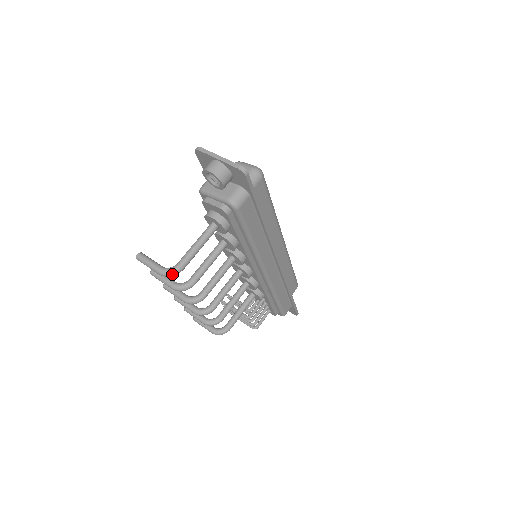
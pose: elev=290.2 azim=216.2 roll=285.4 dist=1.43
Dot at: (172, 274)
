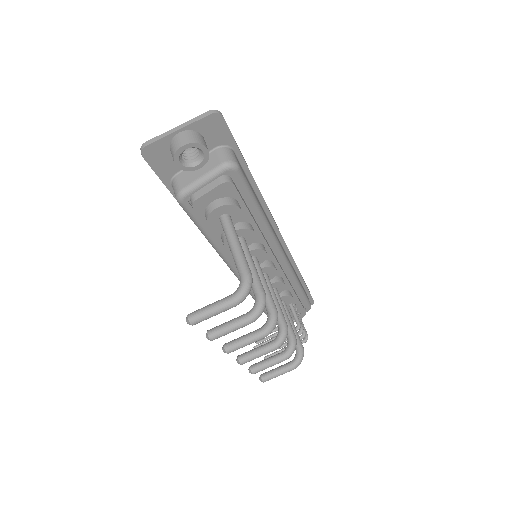
Dot at: (249, 288)
